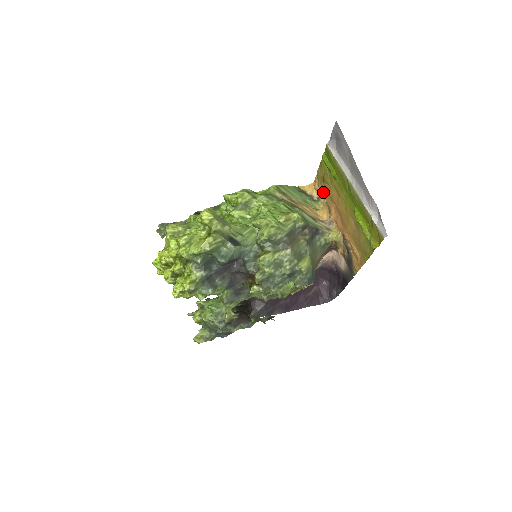
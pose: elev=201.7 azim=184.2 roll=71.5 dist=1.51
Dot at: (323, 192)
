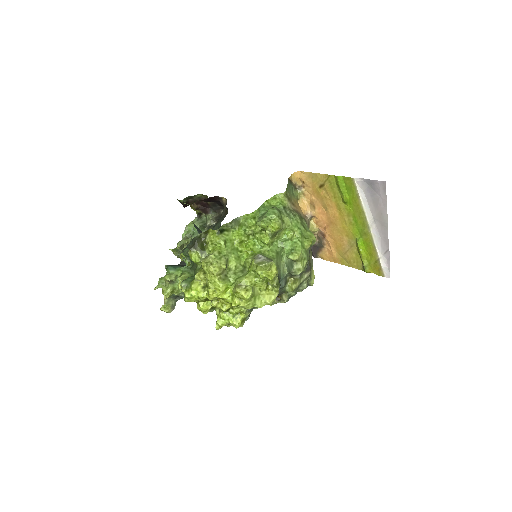
Dot at: (312, 189)
